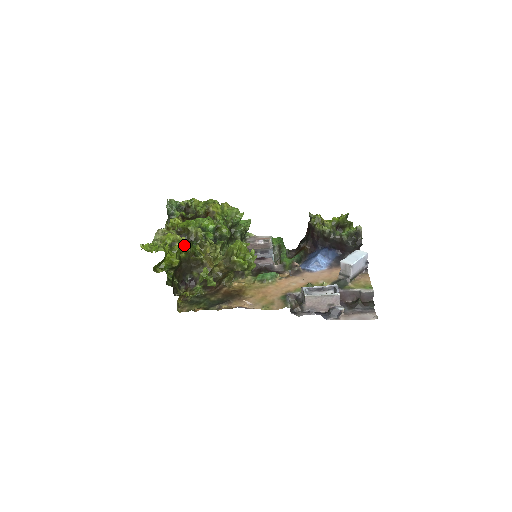
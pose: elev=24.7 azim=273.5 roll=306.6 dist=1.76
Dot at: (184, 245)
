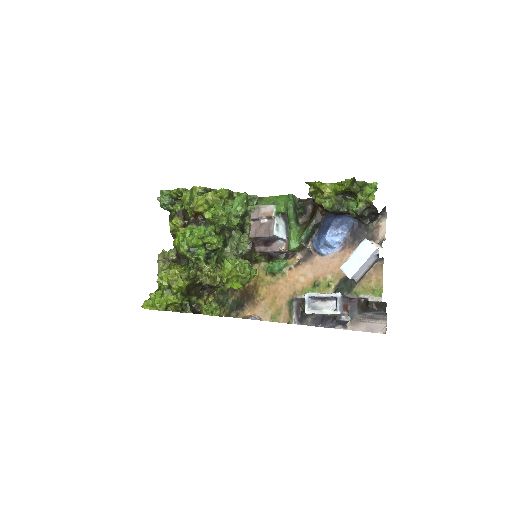
Dot at: (179, 285)
